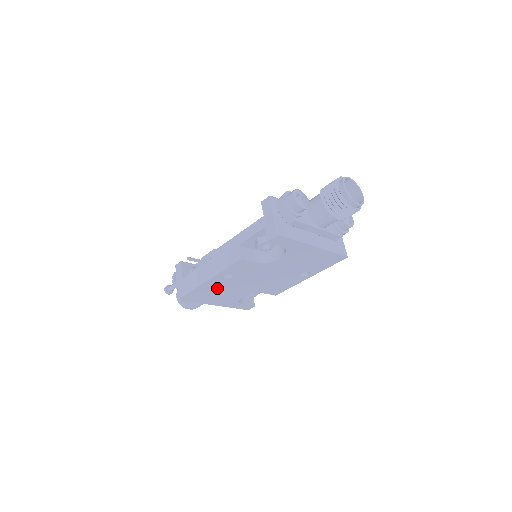
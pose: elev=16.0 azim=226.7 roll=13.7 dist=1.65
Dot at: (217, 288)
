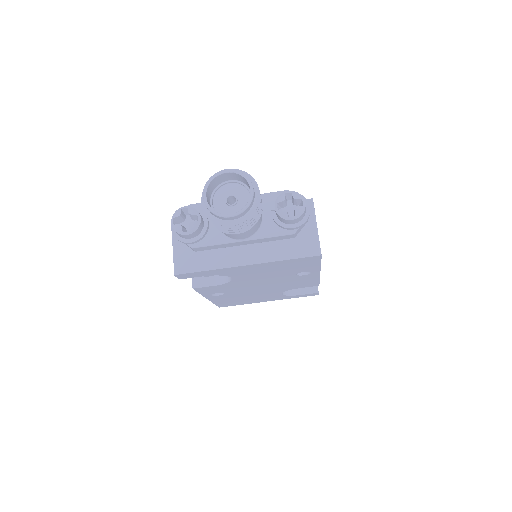
Dot at: (233, 298)
